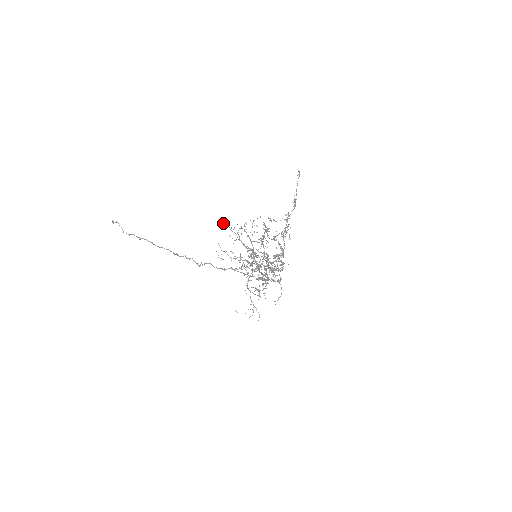
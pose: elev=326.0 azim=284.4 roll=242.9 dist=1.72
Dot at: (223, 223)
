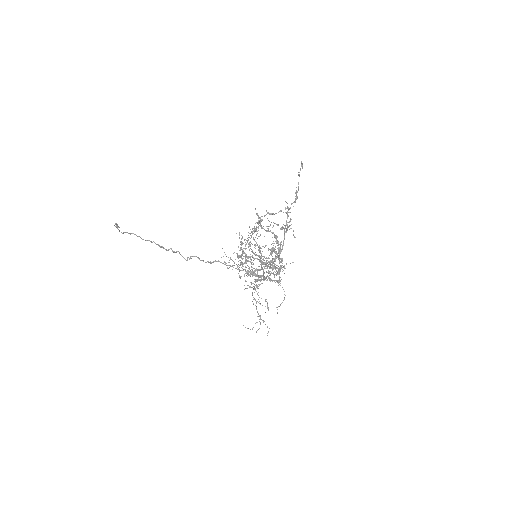
Dot at: occluded
